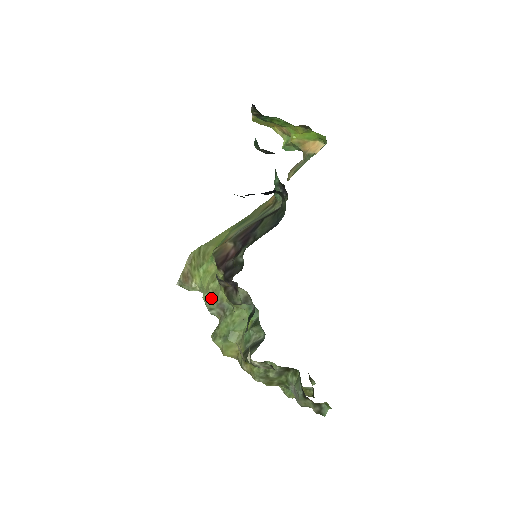
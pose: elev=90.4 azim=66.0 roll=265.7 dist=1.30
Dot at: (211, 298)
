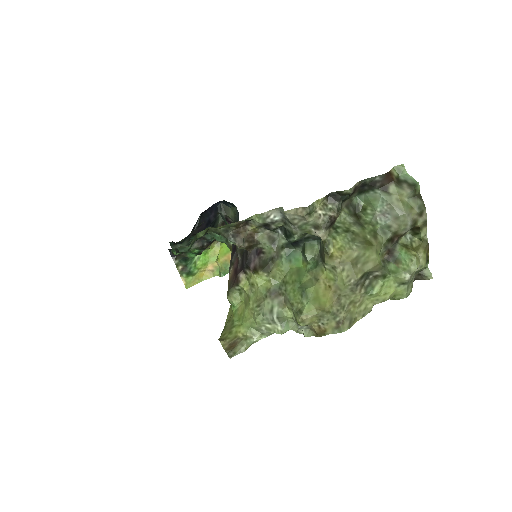
Dot at: (260, 304)
